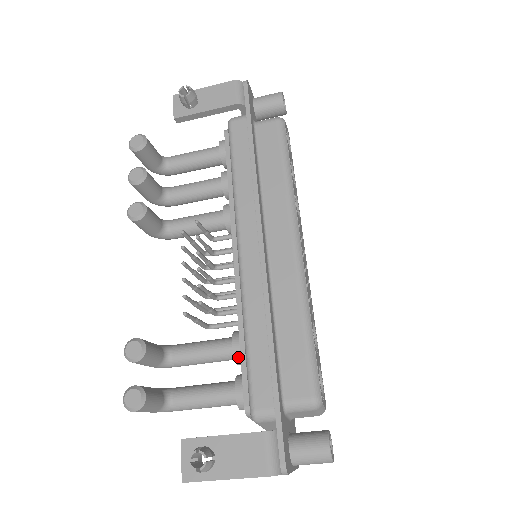
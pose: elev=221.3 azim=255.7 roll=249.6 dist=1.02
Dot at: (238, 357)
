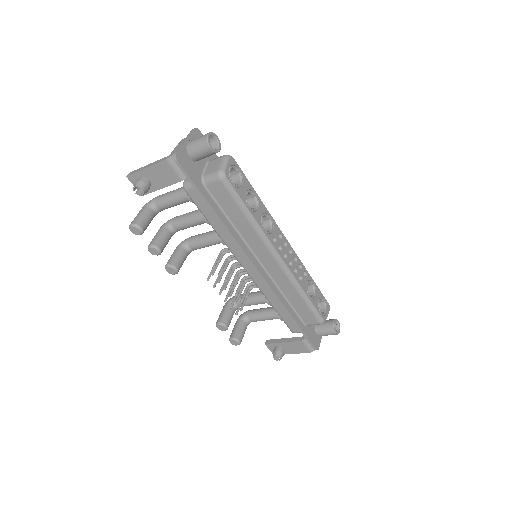
Dot at: occluded
